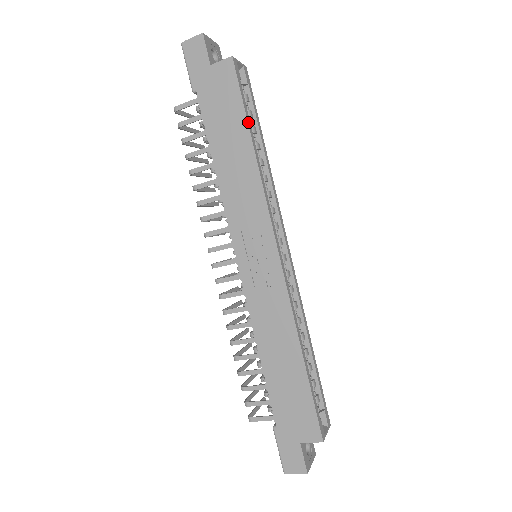
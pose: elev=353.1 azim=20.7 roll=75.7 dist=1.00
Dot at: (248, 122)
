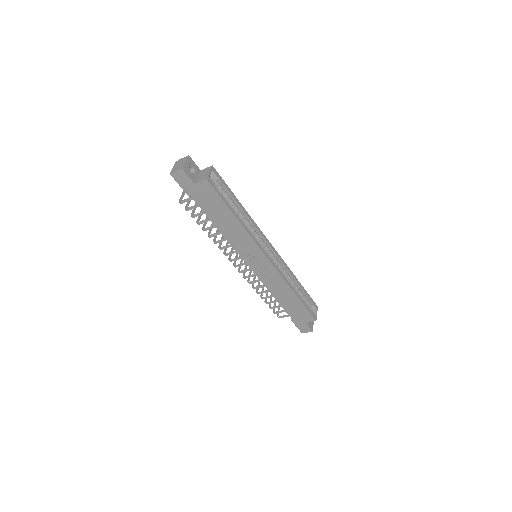
Dot at: (229, 208)
